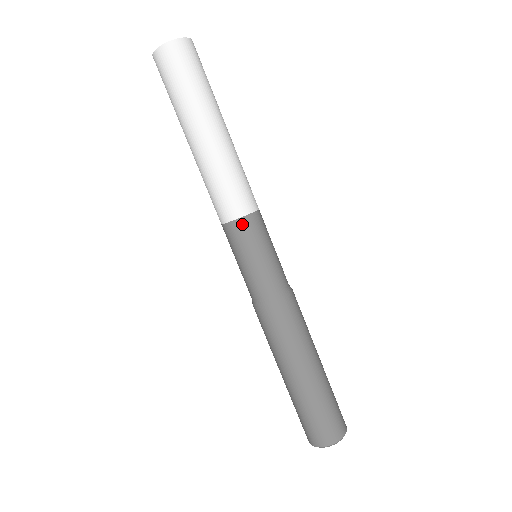
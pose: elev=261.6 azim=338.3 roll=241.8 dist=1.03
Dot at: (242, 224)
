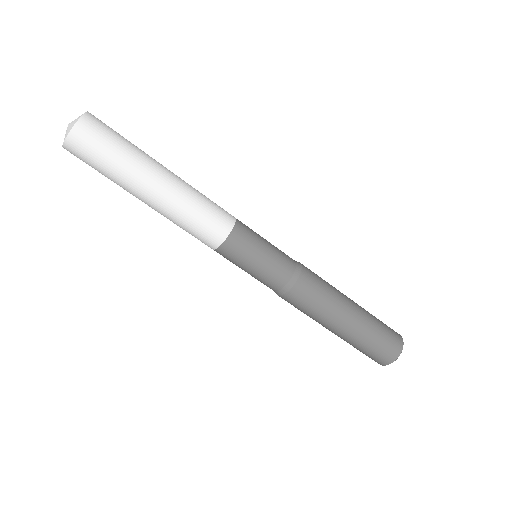
Dot at: (222, 252)
